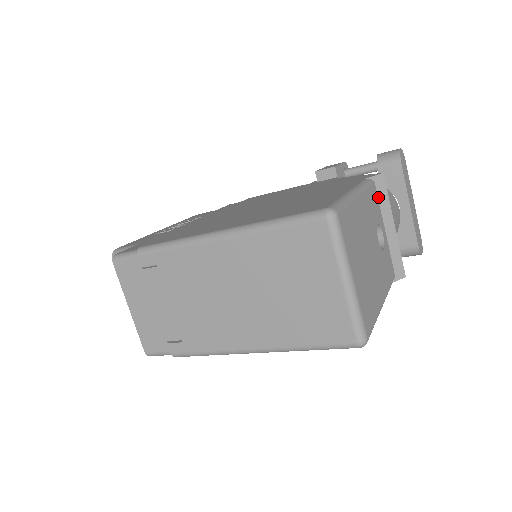
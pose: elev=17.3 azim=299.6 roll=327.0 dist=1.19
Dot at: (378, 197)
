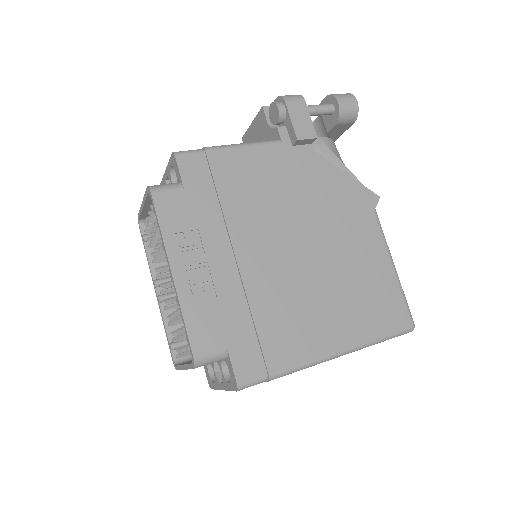
Dot at: occluded
